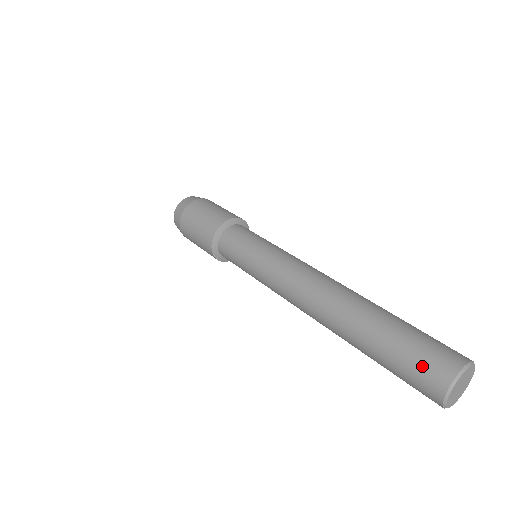
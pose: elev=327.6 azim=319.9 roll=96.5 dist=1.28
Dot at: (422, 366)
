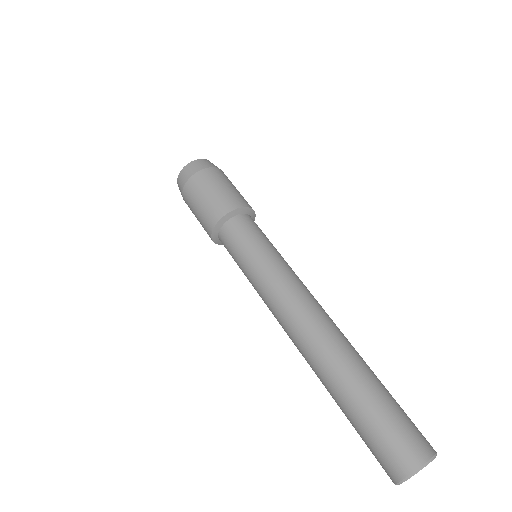
Dot at: (375, 457)
